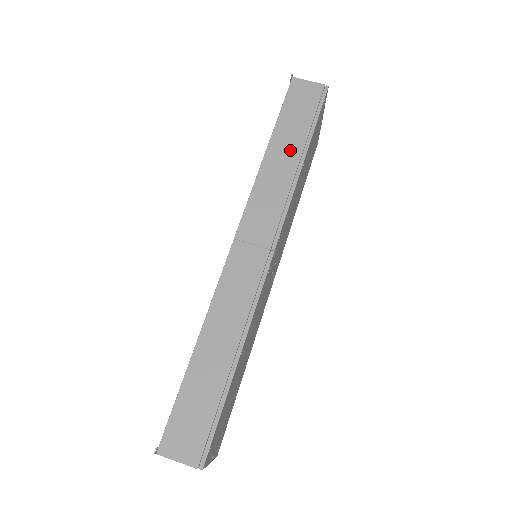
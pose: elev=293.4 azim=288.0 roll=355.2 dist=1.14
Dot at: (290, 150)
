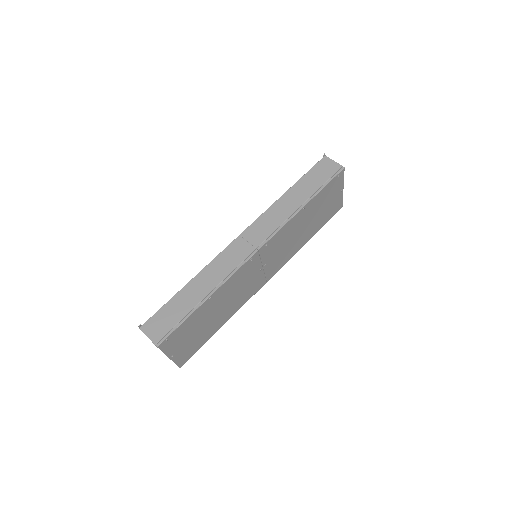
Dot at: (299, 197)
